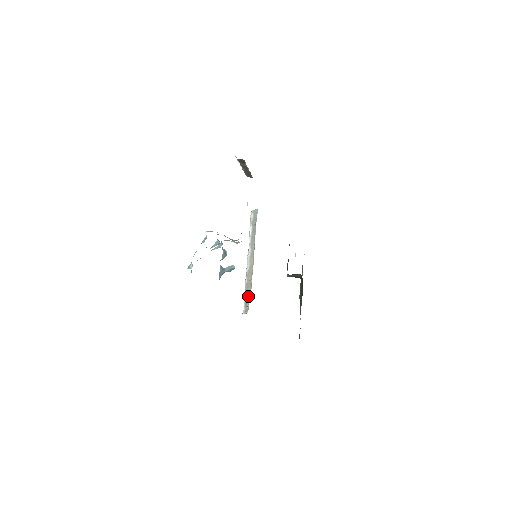
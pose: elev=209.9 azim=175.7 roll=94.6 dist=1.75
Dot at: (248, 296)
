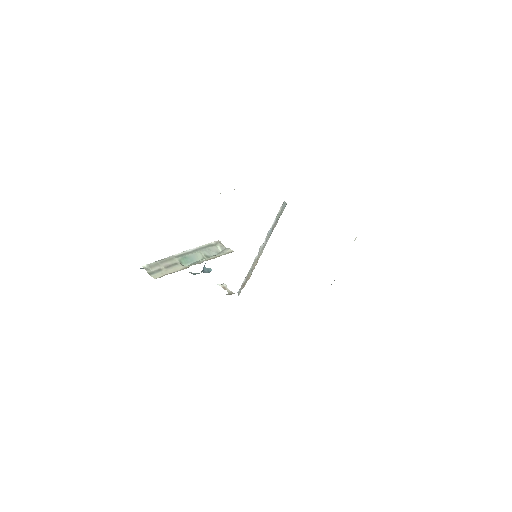
Dot at: (246, 281)
